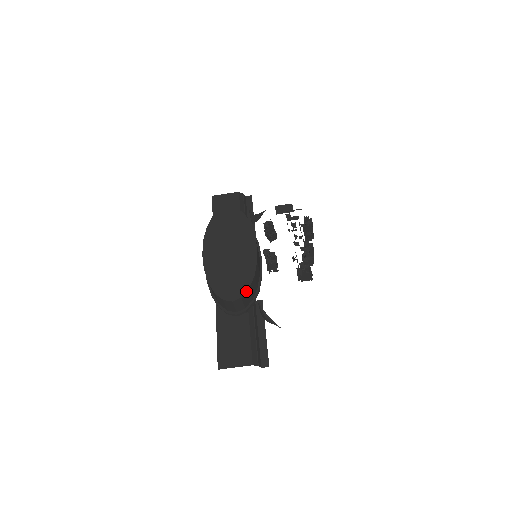
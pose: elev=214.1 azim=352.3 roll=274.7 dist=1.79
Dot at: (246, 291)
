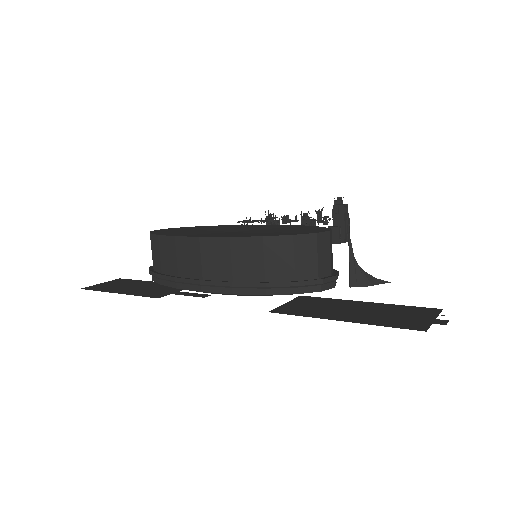
Dot at: (324, 227)
